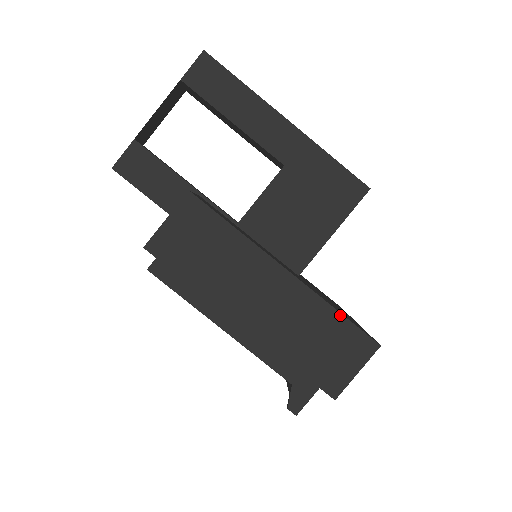
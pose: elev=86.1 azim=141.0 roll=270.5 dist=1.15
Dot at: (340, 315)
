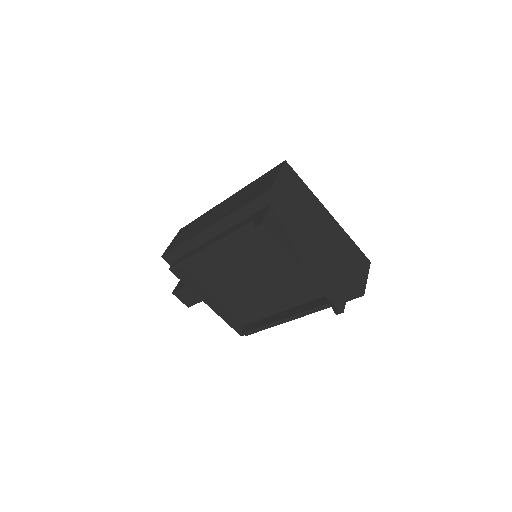
Dot at: (258, 178)
